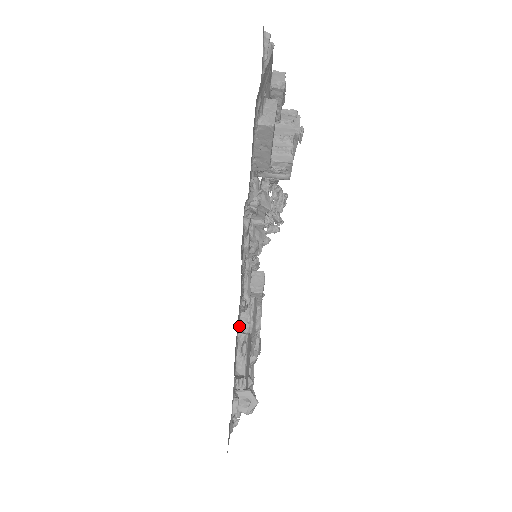
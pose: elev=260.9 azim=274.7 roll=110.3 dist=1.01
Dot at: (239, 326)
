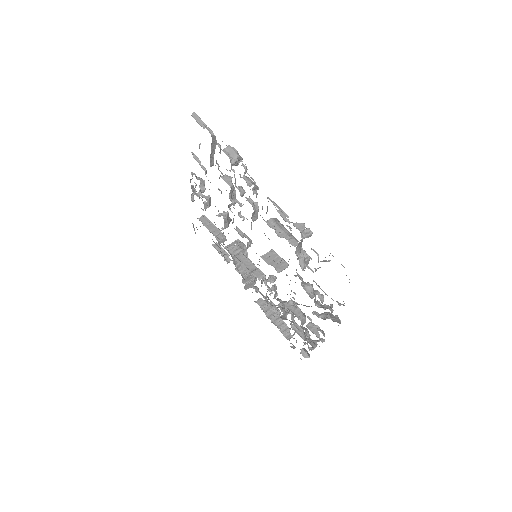
Dot at: occluded
